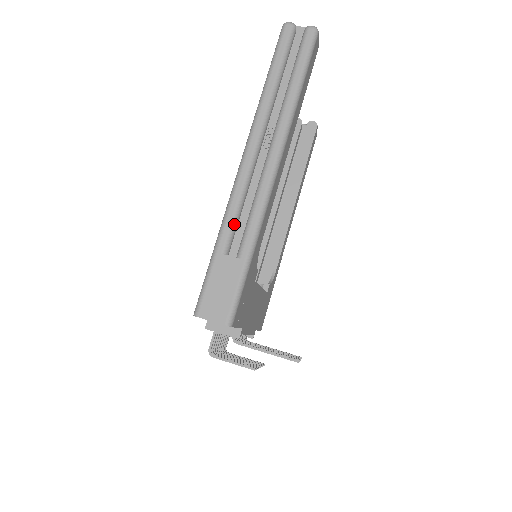
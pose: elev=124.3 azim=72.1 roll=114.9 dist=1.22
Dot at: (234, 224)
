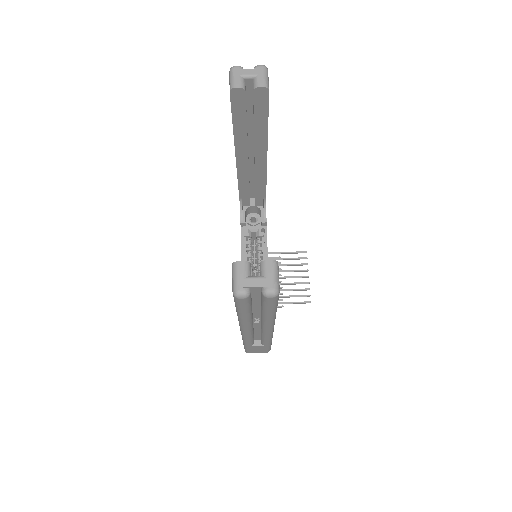
Dot at: (252, 341)
